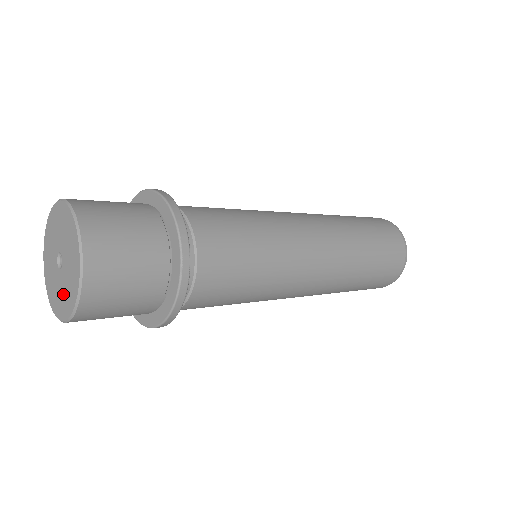
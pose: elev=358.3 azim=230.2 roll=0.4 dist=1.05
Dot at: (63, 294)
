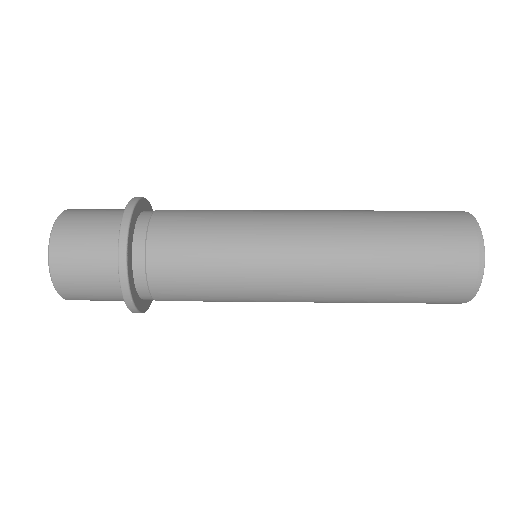
Dot at: occluded
